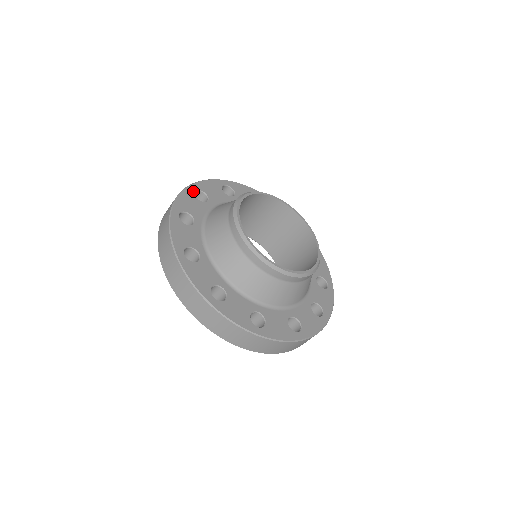
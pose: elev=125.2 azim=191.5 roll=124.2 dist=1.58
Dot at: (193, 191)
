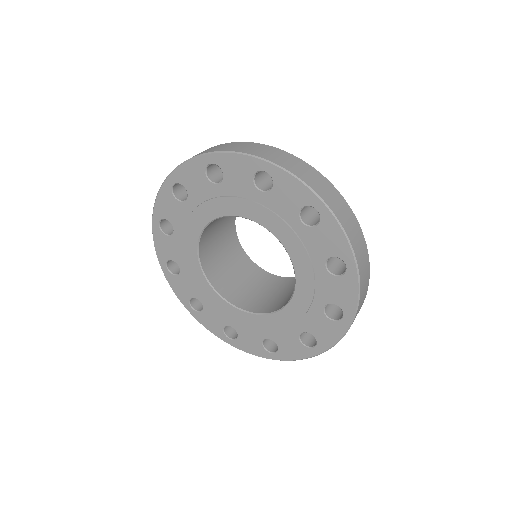
Dot at: occluded
